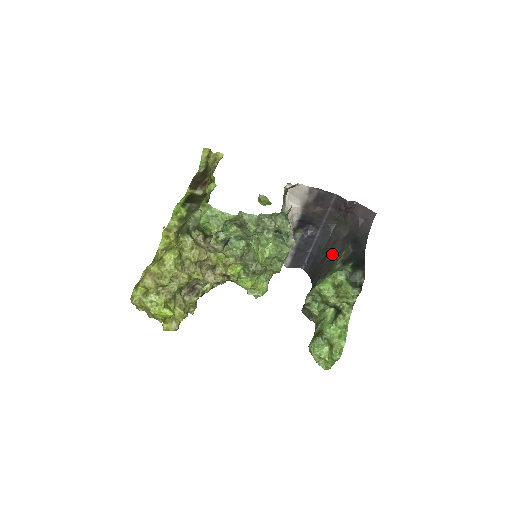
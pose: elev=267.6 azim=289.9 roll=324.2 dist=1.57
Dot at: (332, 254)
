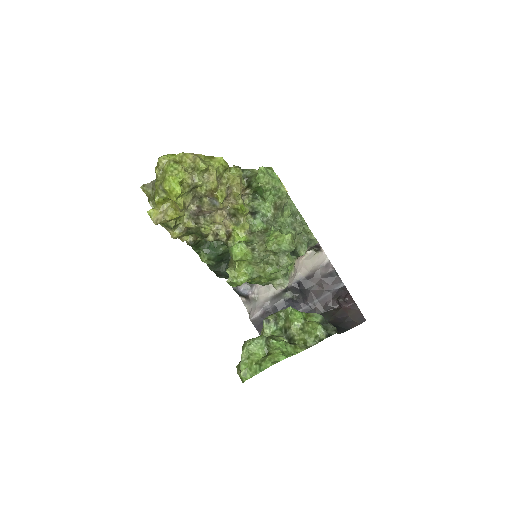
Dot at: occluded
